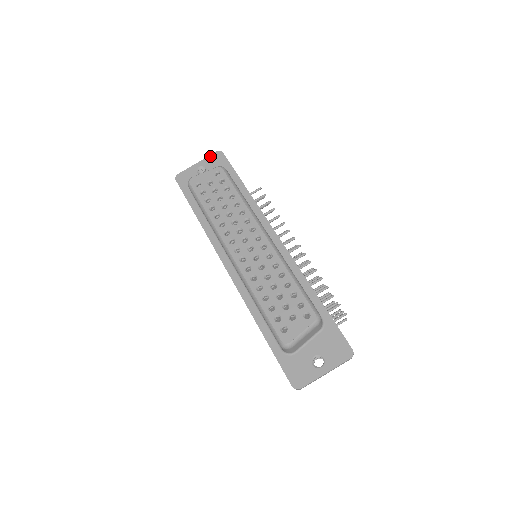
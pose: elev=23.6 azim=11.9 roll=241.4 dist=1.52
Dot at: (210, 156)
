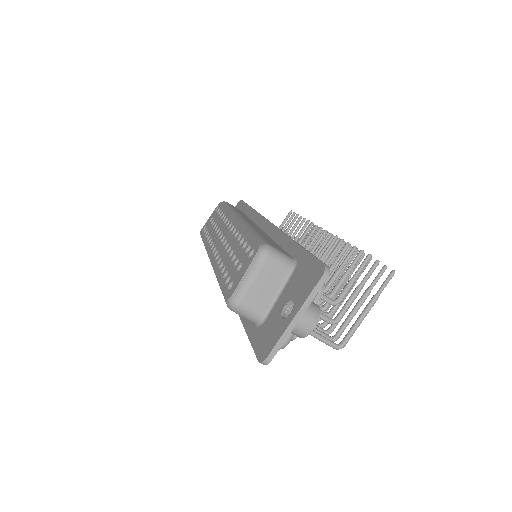
Dot at: occluded
